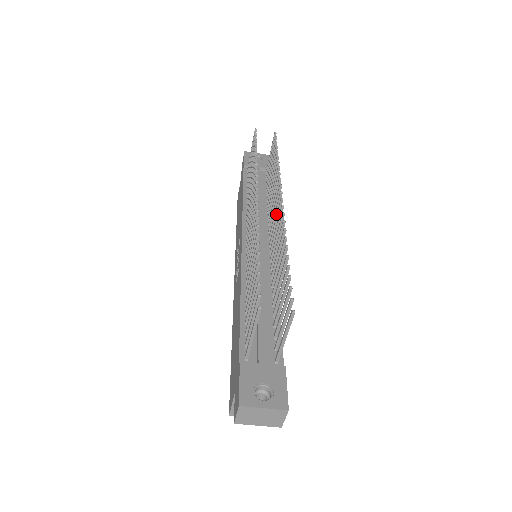
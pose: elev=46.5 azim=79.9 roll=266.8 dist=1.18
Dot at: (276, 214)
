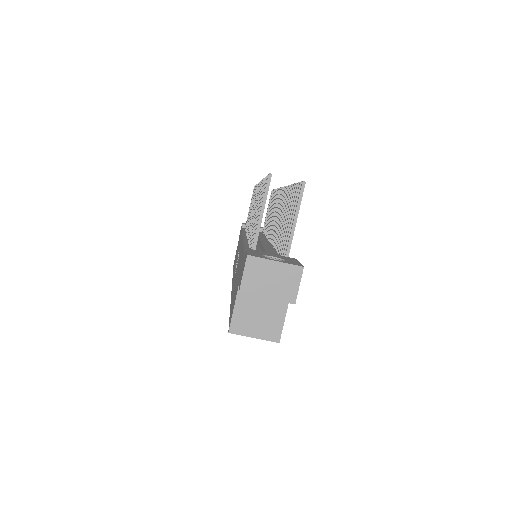
Dot at: occluded
